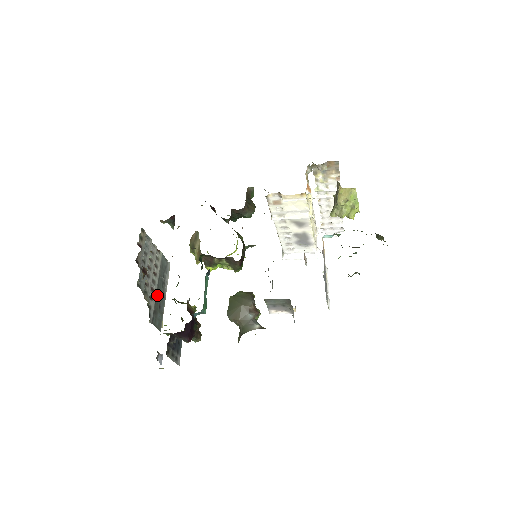
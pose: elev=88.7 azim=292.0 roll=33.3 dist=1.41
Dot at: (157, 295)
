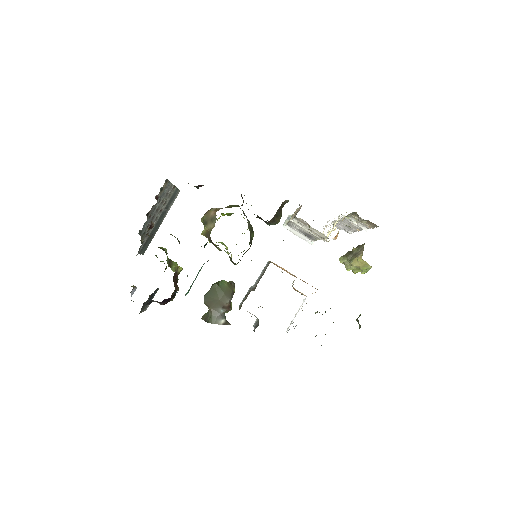
Dot at: (154, 227)
